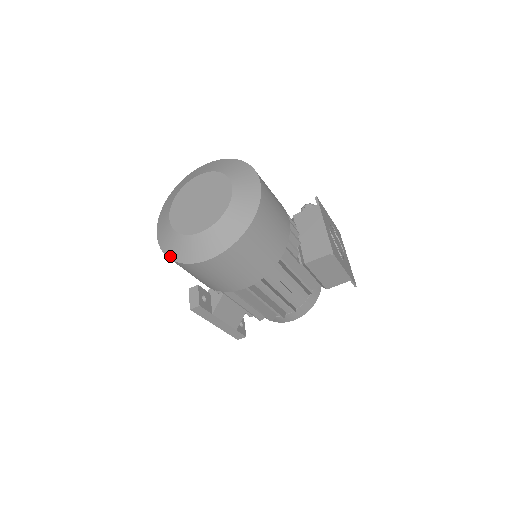
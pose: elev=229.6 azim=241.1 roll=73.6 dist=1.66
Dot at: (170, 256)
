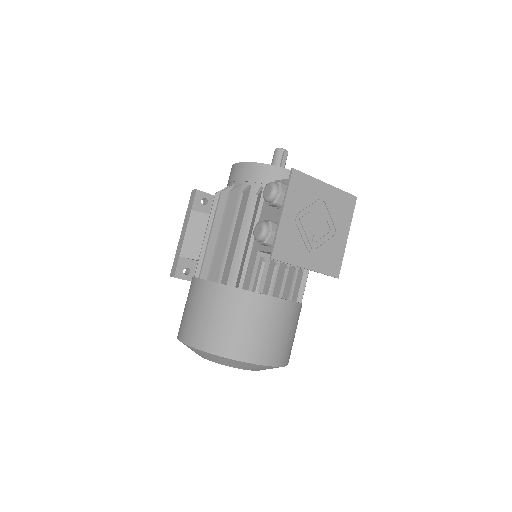
Dot at: occluded
